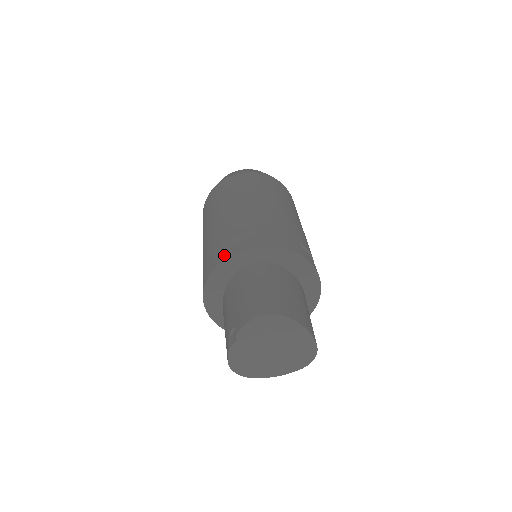
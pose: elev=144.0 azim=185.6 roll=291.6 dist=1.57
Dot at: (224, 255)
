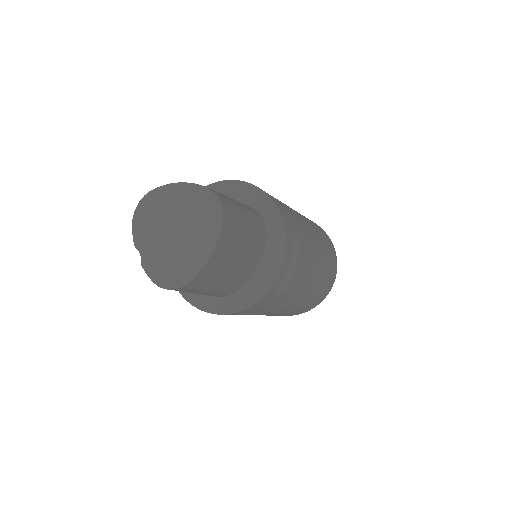
Dot at: occluded
